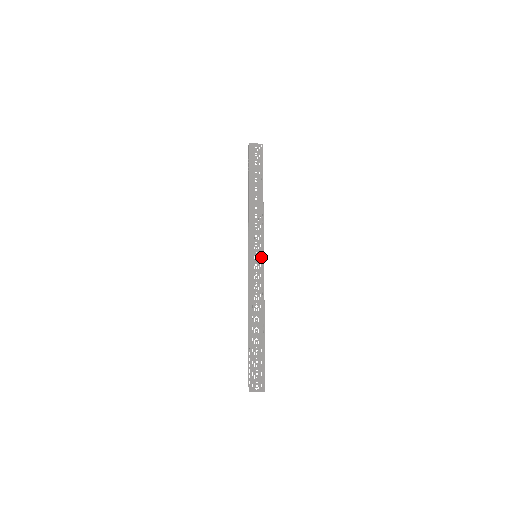
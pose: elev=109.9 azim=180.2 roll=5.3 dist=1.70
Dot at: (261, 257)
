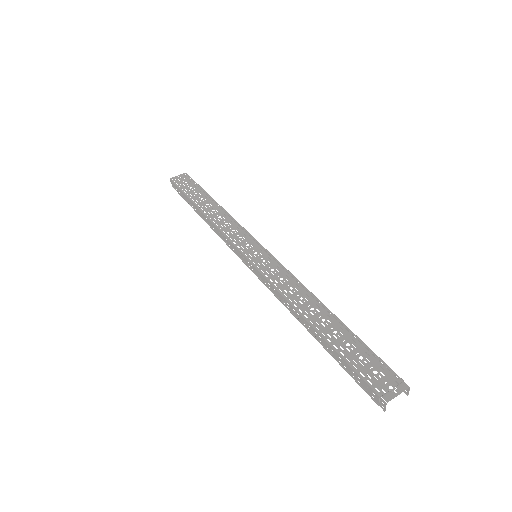
Dot at: (263, 251)
